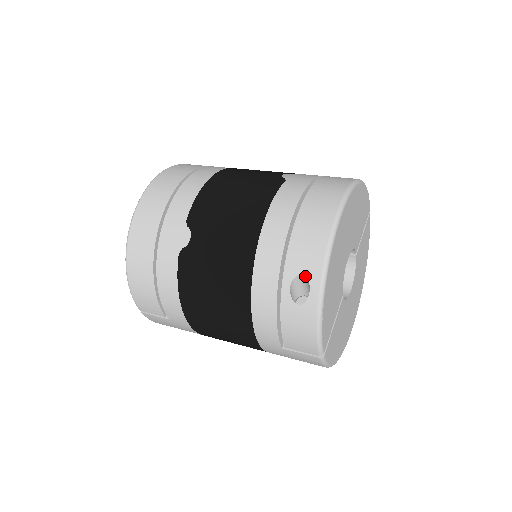
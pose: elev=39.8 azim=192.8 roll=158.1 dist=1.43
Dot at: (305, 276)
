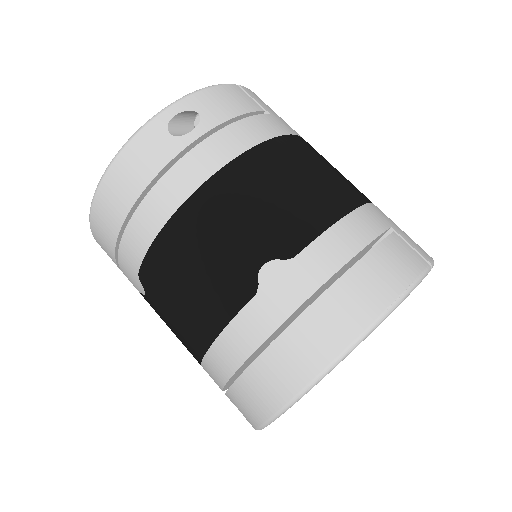
Dot at: occluded
